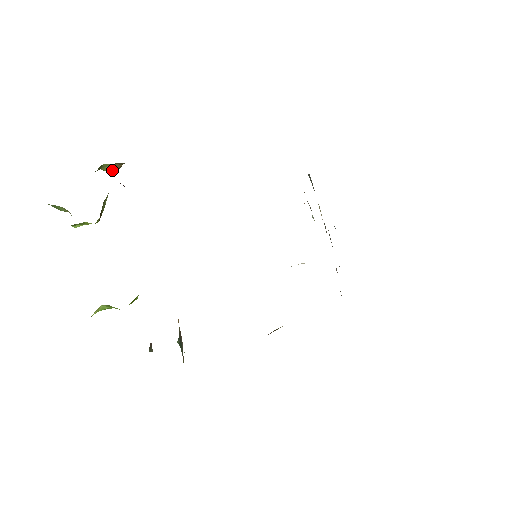
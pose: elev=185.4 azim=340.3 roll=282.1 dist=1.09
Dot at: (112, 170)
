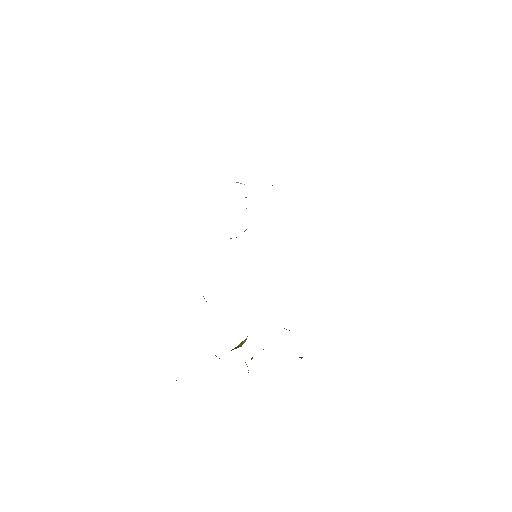
Dot at: occluded
